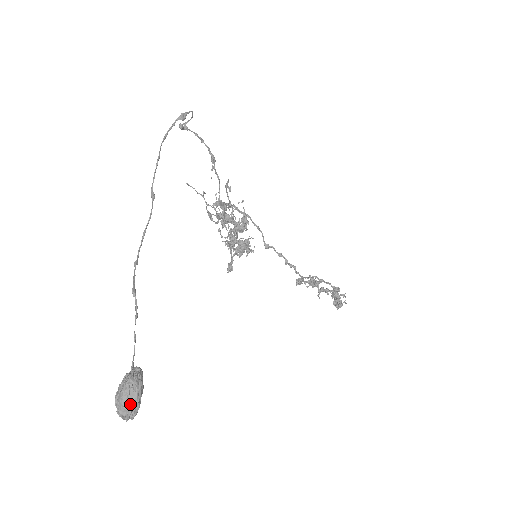
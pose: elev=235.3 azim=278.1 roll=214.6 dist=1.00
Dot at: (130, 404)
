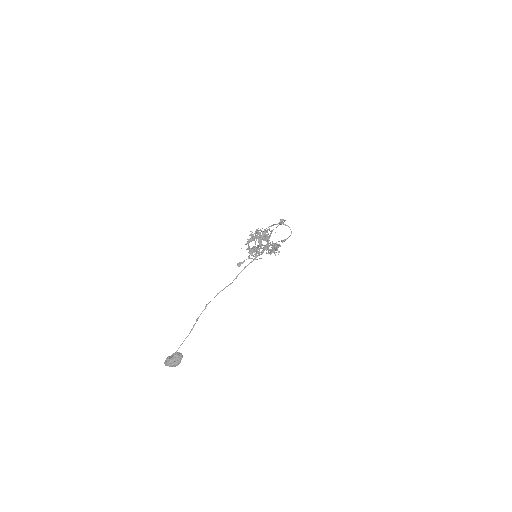
Dot at: occluded
